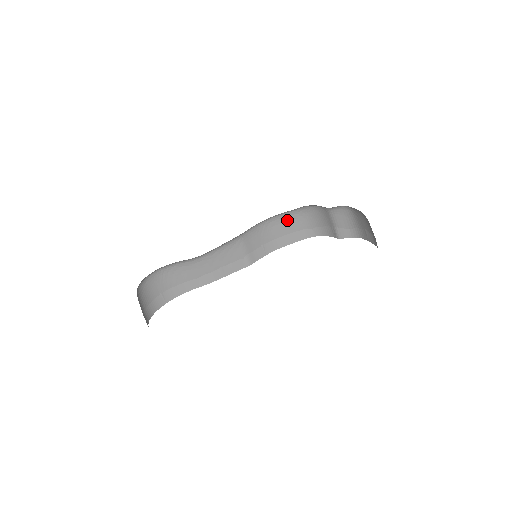
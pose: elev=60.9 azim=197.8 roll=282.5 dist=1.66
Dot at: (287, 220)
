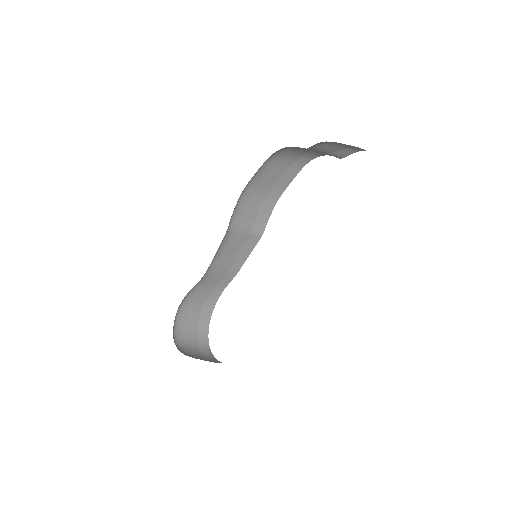
Dot at: (266, 172)
